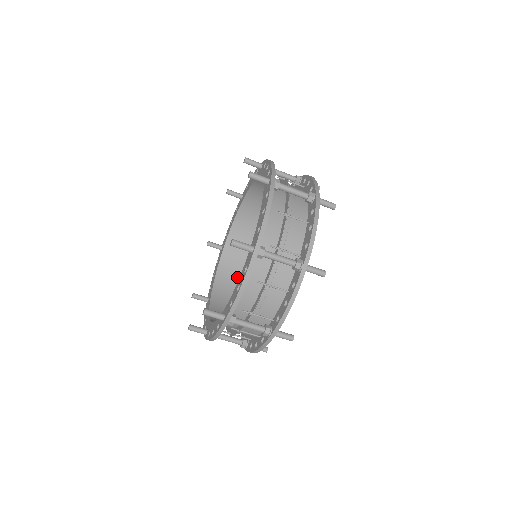
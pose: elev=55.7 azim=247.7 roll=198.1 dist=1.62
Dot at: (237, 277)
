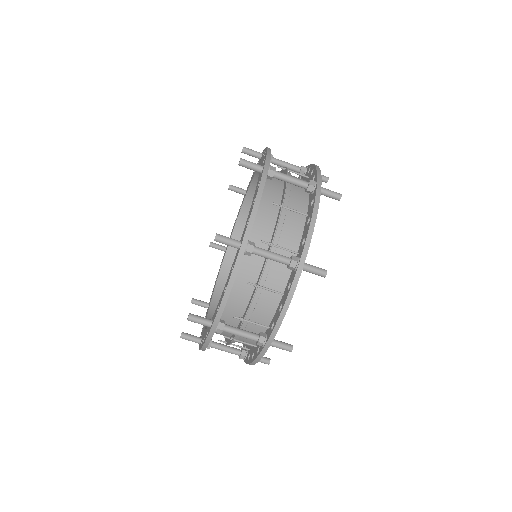
Dot at: occluded
